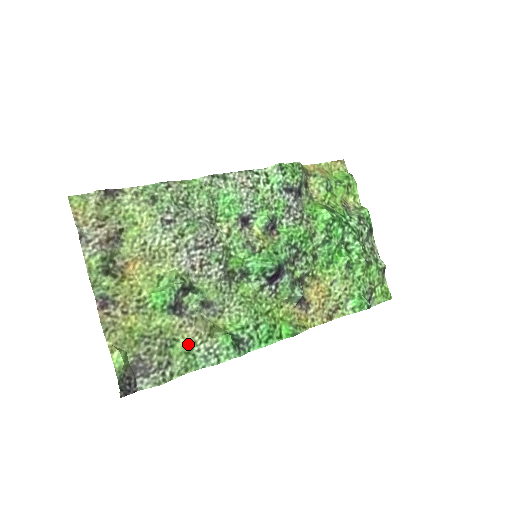
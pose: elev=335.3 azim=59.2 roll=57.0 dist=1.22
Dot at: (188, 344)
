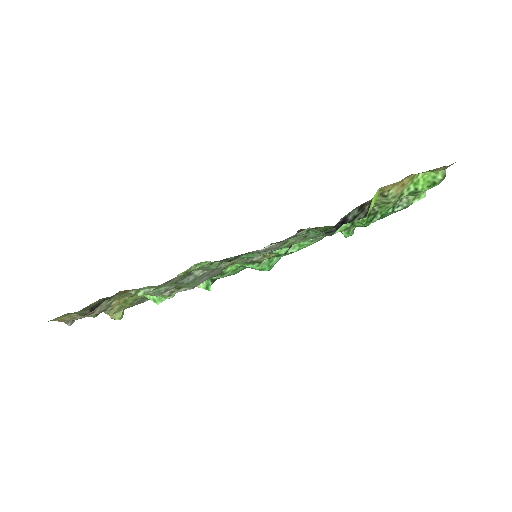
Dot at: occluded
